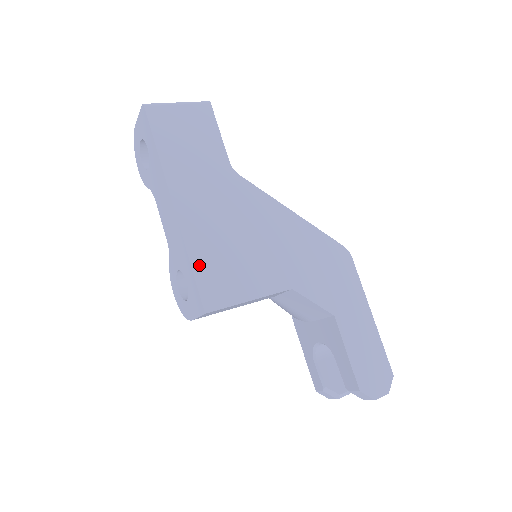
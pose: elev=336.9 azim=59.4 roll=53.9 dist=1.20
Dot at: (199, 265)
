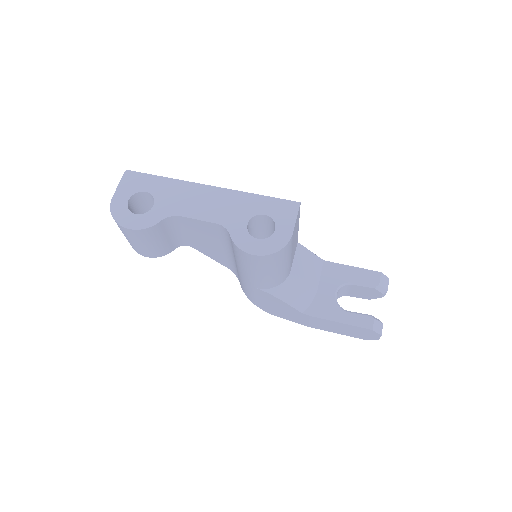
Dot at: occluded
